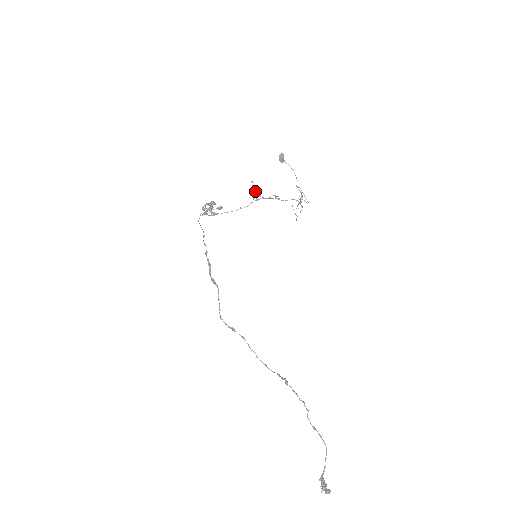
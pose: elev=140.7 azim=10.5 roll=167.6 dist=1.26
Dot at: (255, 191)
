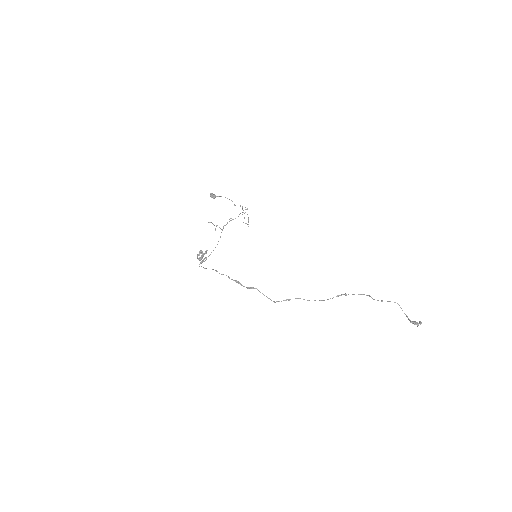
Dot at: (217, 225)
